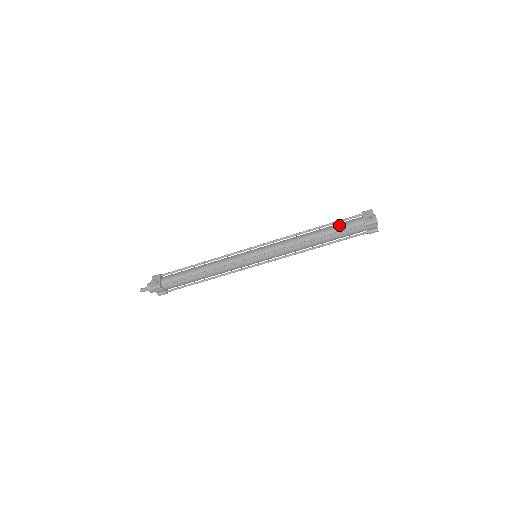
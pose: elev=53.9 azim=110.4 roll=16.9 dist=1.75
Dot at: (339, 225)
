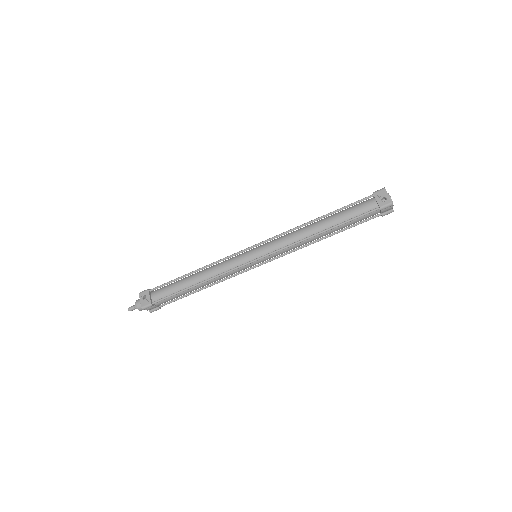
Dot at: (349, 211)
